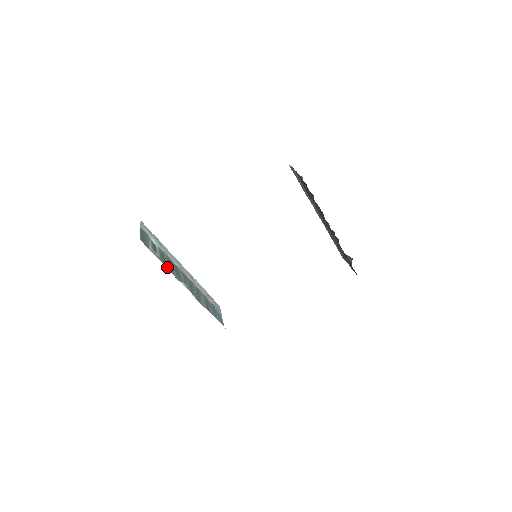
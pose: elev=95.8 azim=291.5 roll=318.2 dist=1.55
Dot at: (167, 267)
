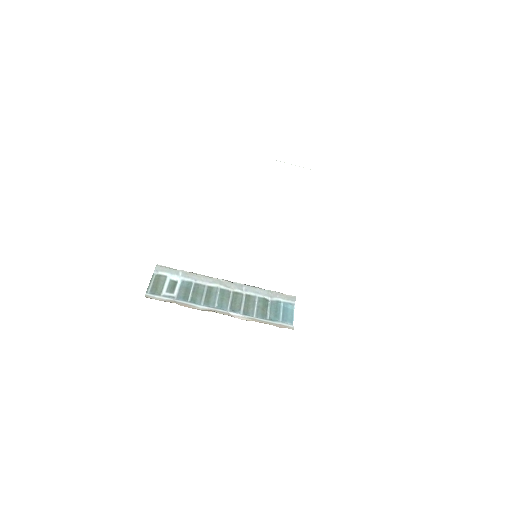
Dot at: (189, 300)
